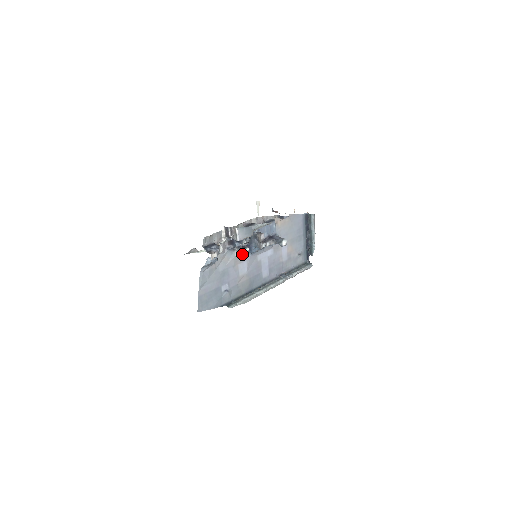
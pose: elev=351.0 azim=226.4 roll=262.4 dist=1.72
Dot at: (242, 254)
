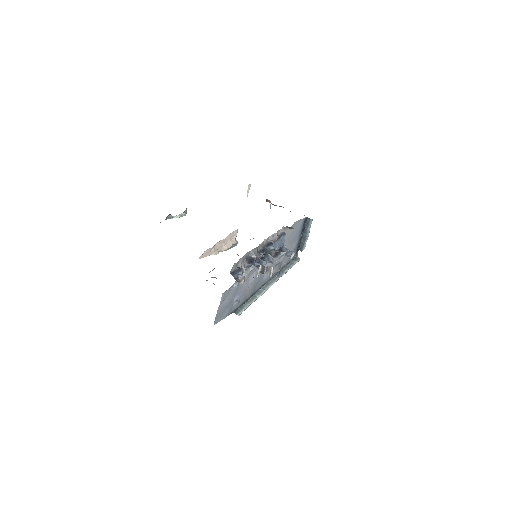
Dot at: occluded
